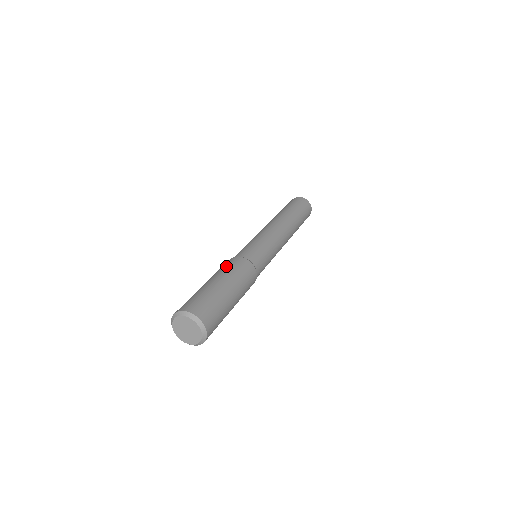
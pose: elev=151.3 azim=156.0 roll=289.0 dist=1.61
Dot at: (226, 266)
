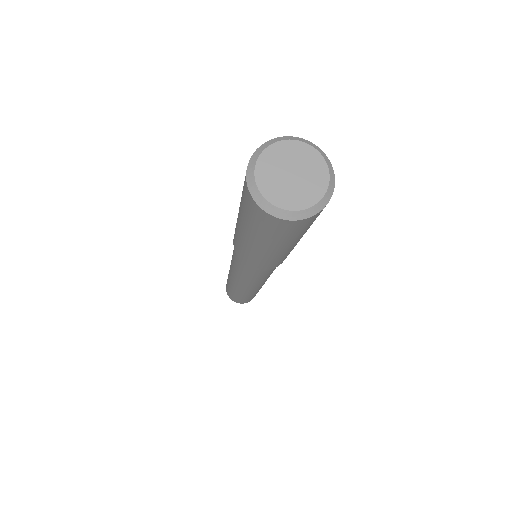
Dot at: occluded
